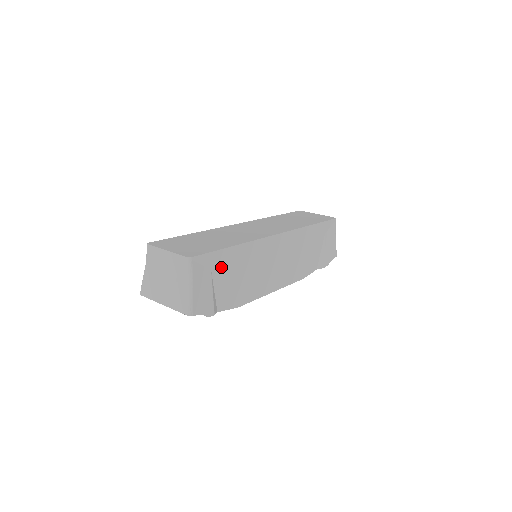
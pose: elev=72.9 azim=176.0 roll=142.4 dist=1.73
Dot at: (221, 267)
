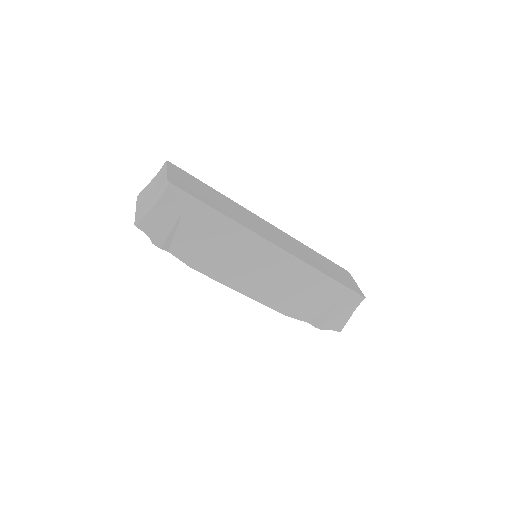
Dot at: (196, 218)
